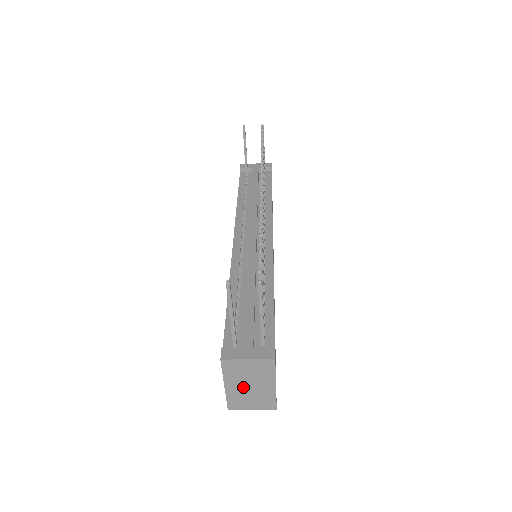
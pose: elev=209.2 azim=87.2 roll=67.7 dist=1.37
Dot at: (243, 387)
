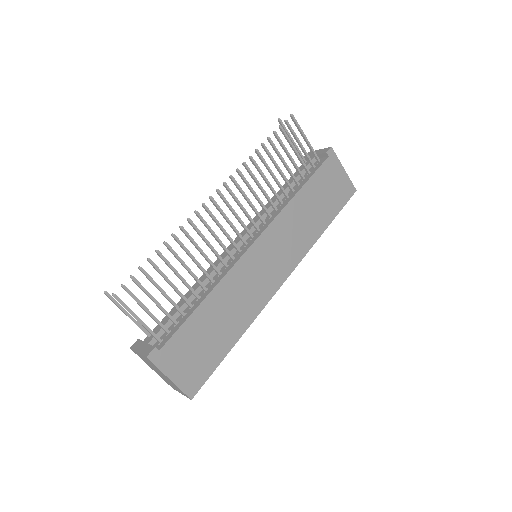
Dot at: (159, 373)
